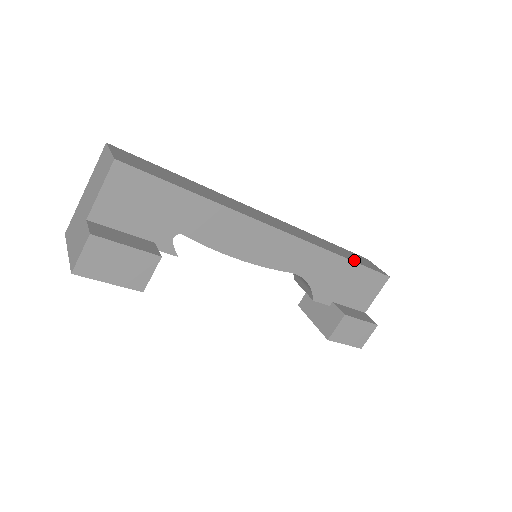
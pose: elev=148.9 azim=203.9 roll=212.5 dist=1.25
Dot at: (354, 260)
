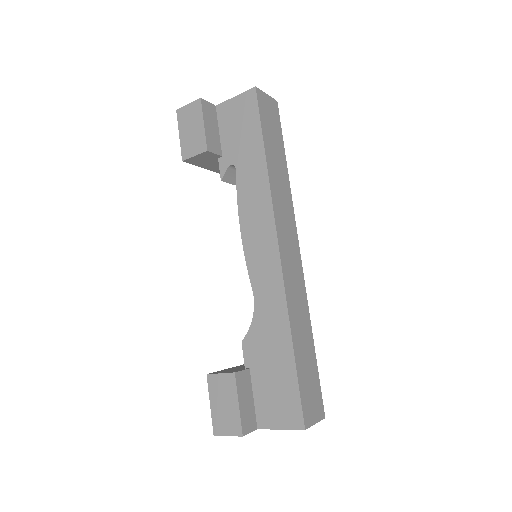
Dot at: (299, 362)
